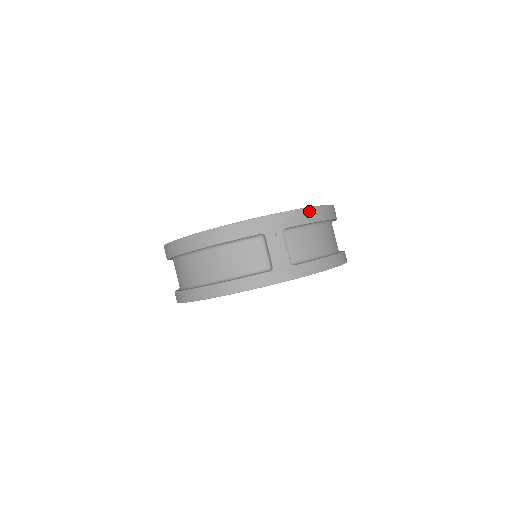
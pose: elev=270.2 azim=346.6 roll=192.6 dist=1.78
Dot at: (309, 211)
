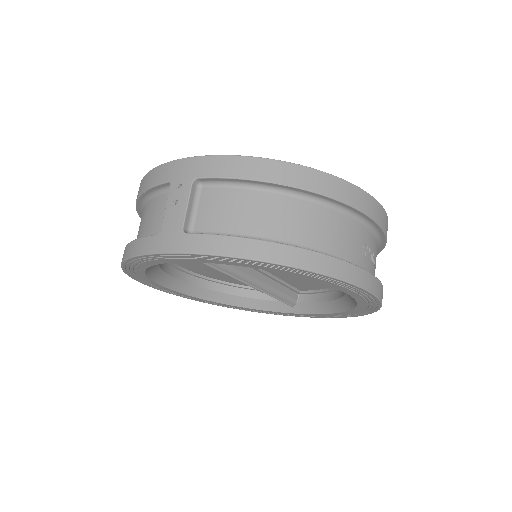
Dot at: (249, 162)
